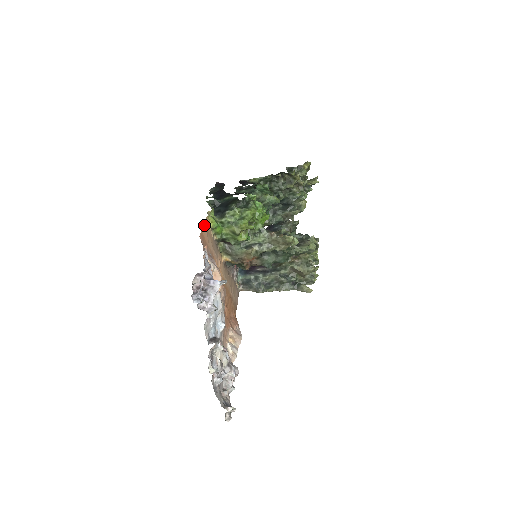
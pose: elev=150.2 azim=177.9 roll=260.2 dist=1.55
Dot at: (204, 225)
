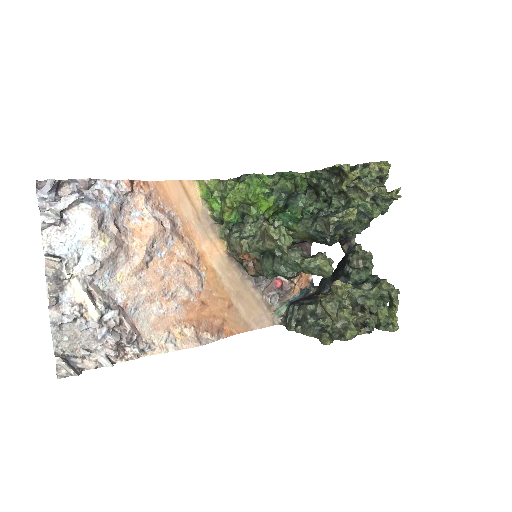
Dot at: (176, 181)
